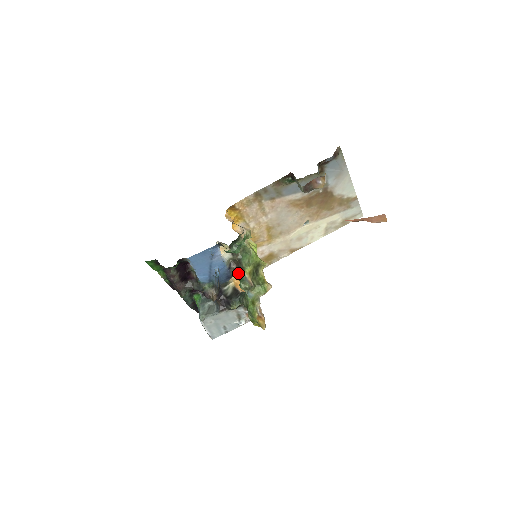
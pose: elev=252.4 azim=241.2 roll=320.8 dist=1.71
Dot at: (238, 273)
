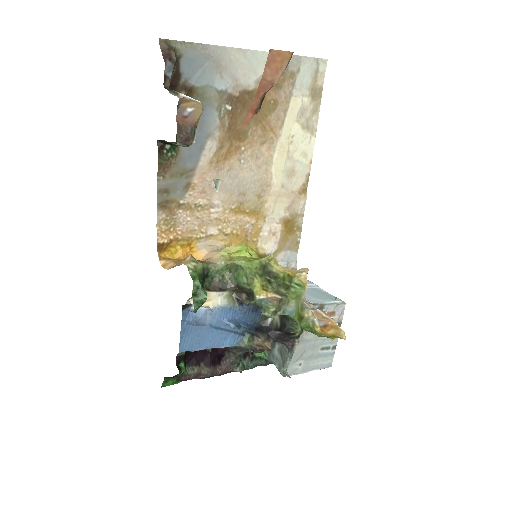
Dot at: occluded
